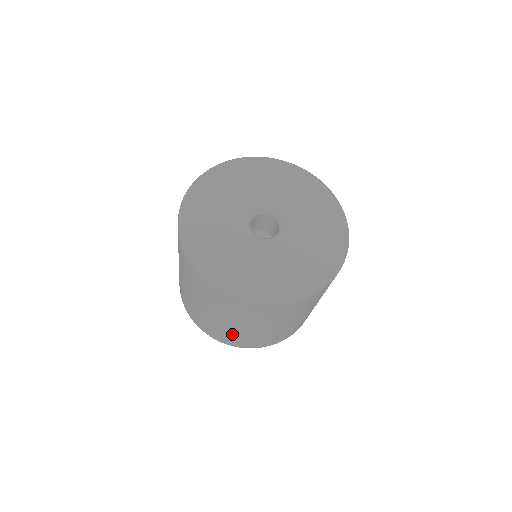
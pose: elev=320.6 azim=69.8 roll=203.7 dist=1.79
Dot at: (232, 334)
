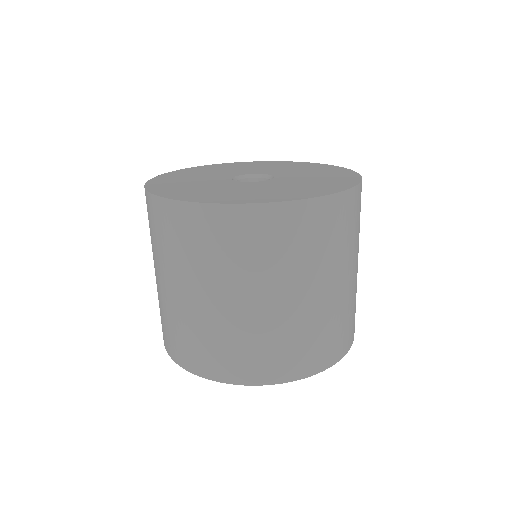
Dot at: (162, 308)
